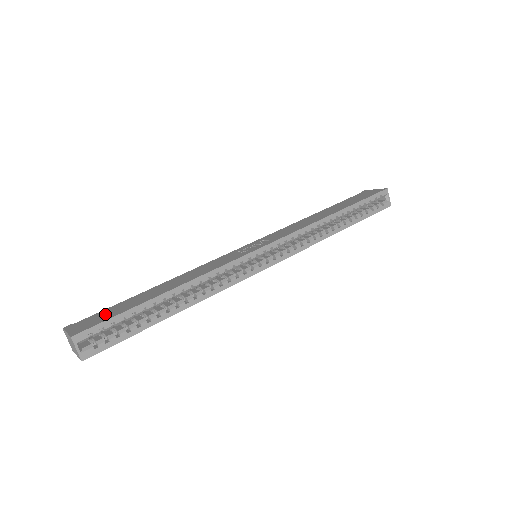
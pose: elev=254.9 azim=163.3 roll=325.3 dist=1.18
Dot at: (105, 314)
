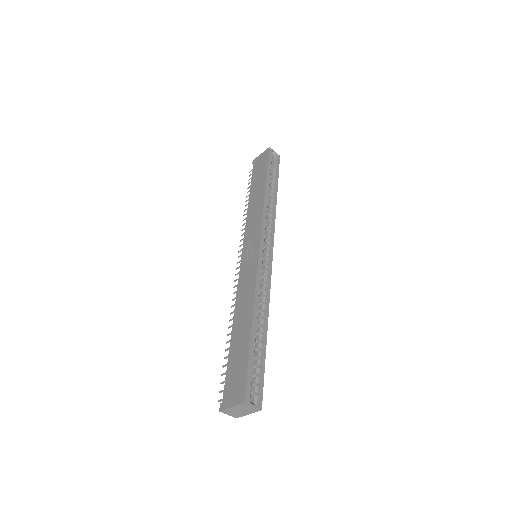
Dot at: (235, 374)
